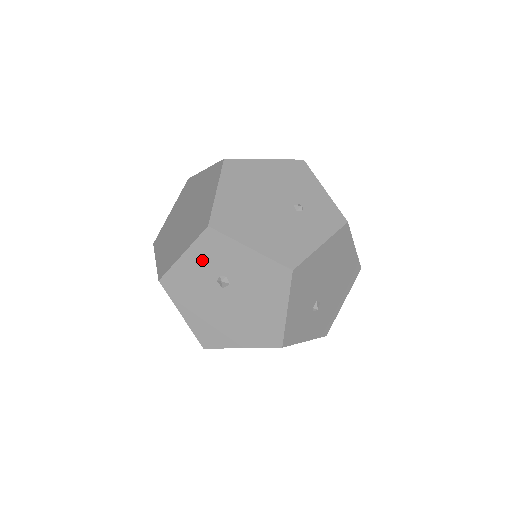
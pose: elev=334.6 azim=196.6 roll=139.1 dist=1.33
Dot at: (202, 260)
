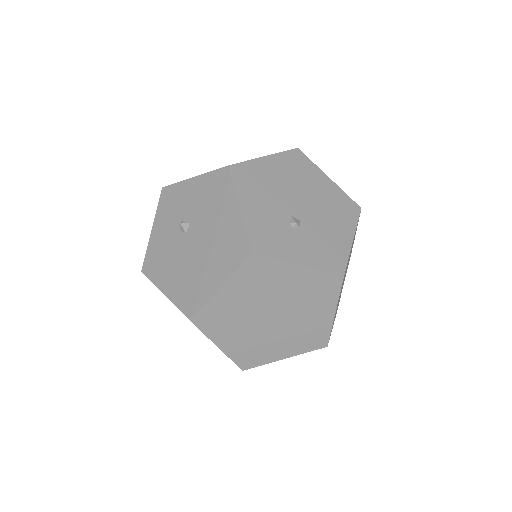
Dot at: (165, 221)
